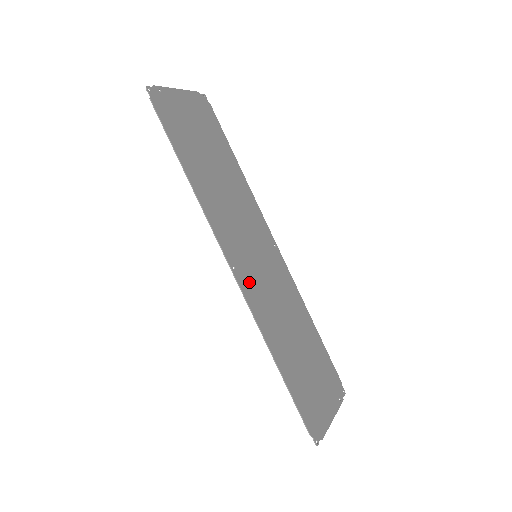
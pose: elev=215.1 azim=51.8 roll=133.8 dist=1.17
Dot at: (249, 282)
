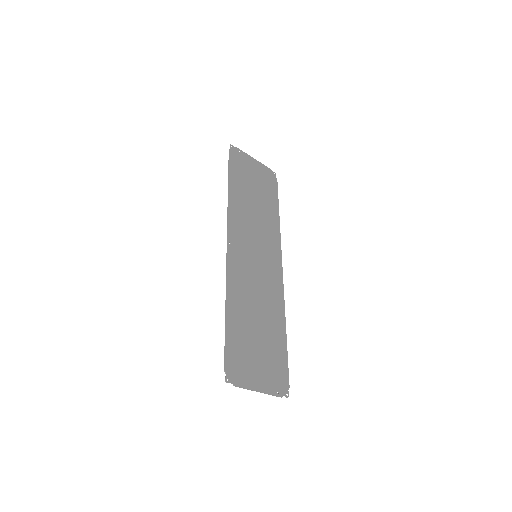
Dot at: (238, 259)
